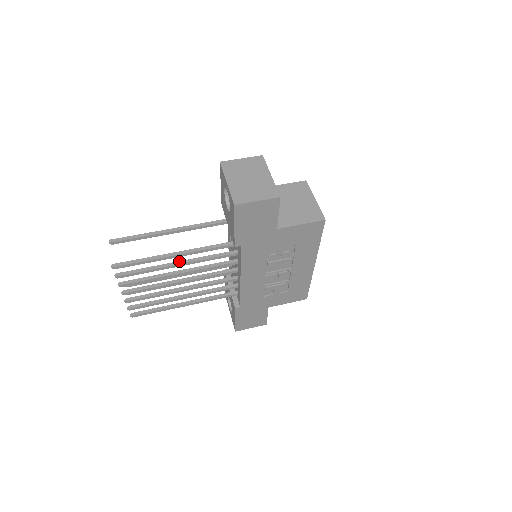
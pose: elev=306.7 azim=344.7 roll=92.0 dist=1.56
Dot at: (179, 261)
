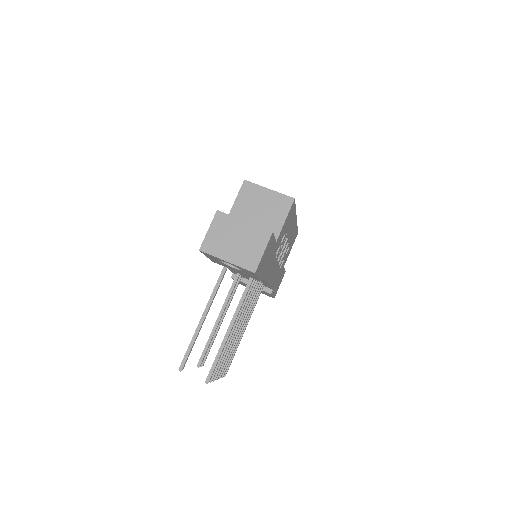
Dot at: occluded
